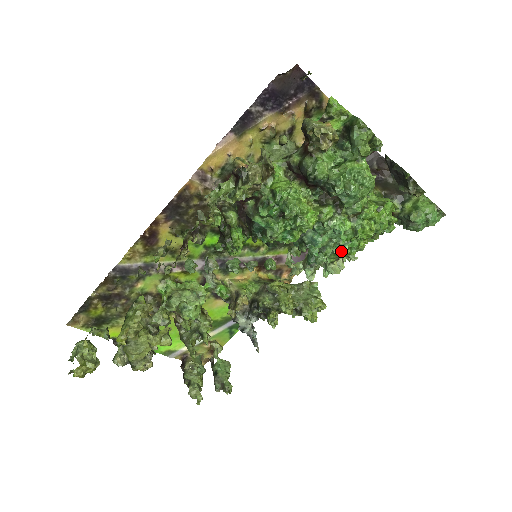
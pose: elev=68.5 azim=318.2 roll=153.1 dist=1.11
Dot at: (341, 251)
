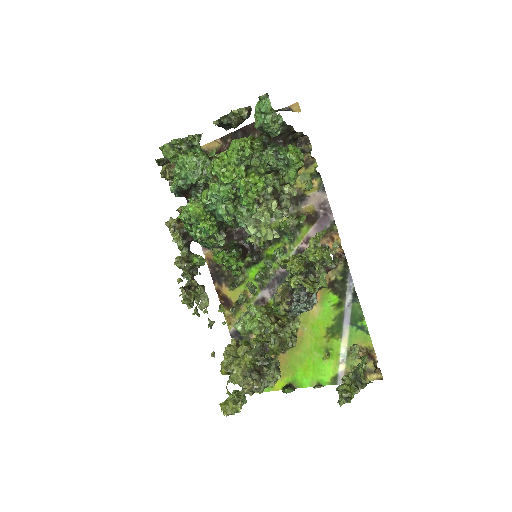
Dot at: (243, 200)
